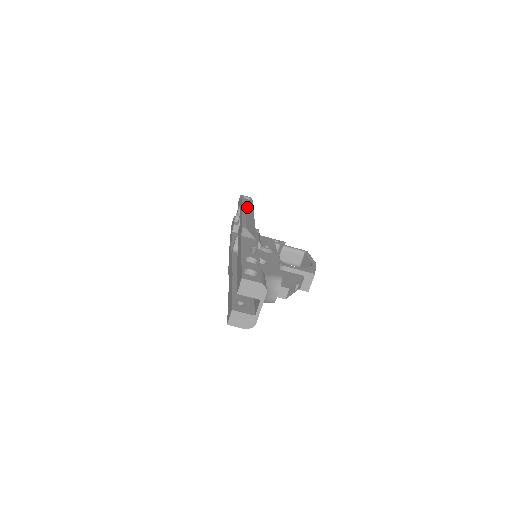
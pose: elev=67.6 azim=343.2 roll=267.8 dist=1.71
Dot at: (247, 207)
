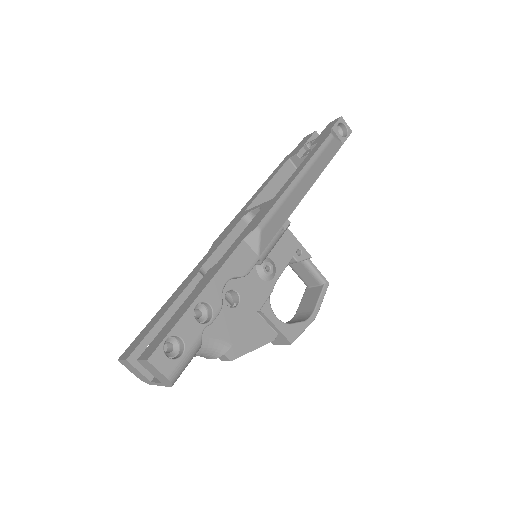
Dot at: (316, 164)
